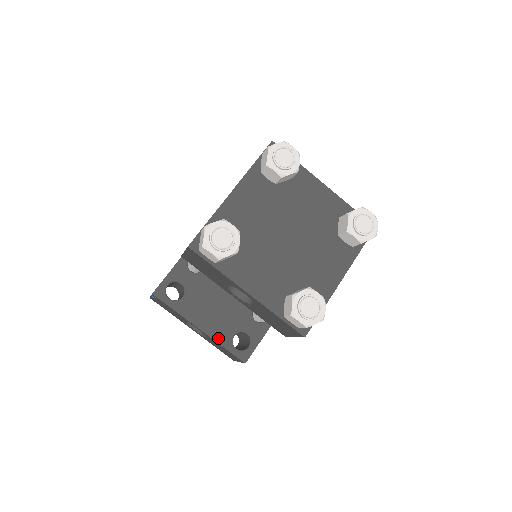
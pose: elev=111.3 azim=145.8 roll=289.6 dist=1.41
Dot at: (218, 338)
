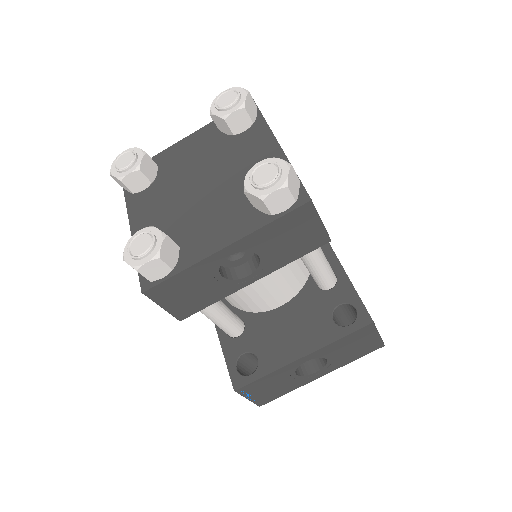
Dot at: (325, 341)
